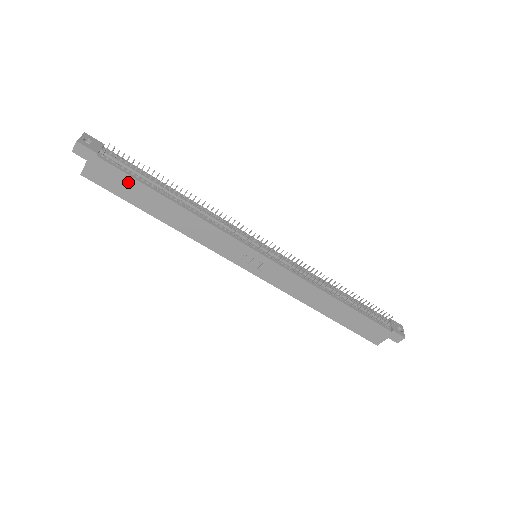
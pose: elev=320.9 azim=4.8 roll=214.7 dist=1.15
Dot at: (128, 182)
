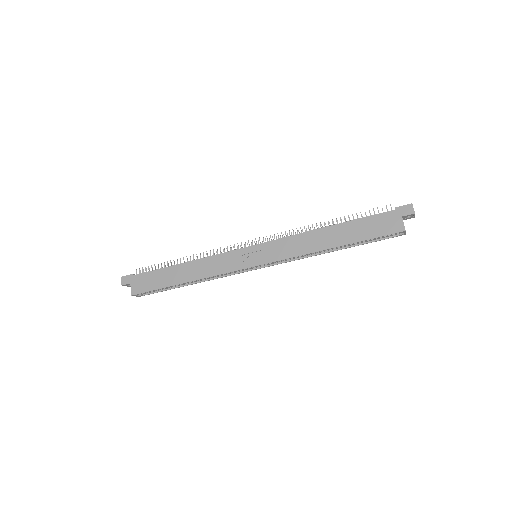
Dot at: (154, 276)
